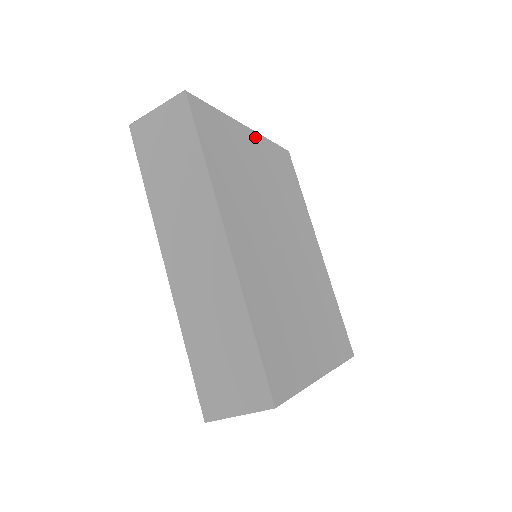
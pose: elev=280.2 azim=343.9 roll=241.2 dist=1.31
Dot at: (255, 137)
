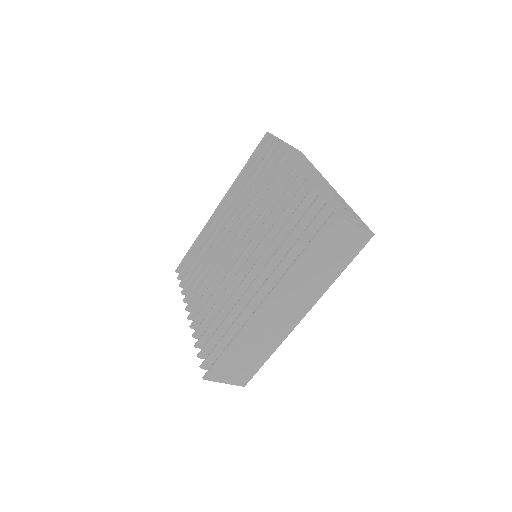
Dot at: occluded
